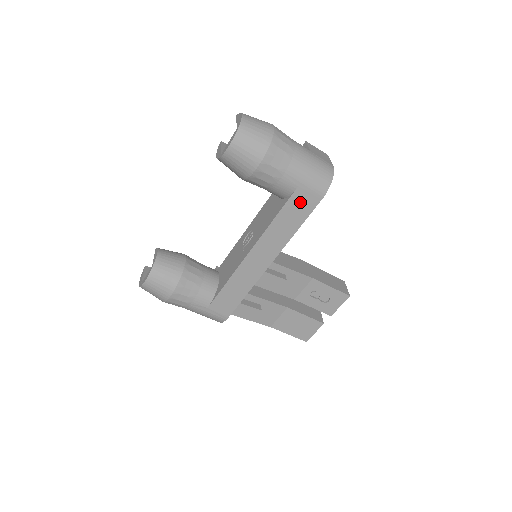
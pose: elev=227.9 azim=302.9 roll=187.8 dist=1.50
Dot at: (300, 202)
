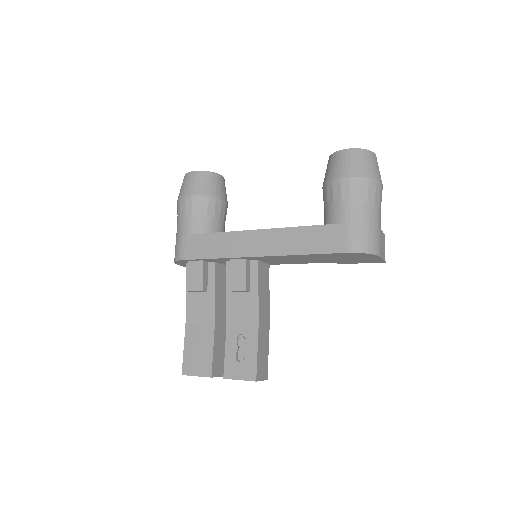
Dot at: (332, 236)
